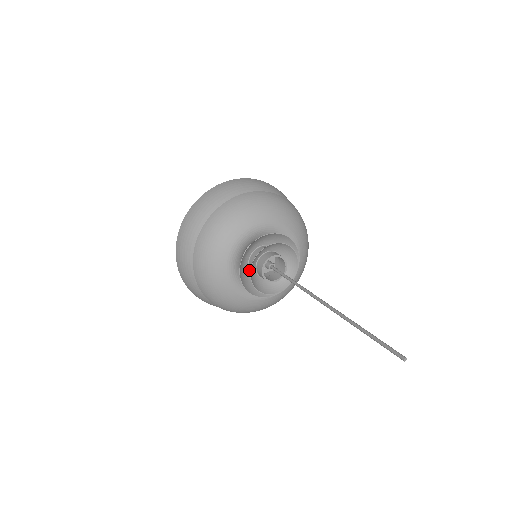
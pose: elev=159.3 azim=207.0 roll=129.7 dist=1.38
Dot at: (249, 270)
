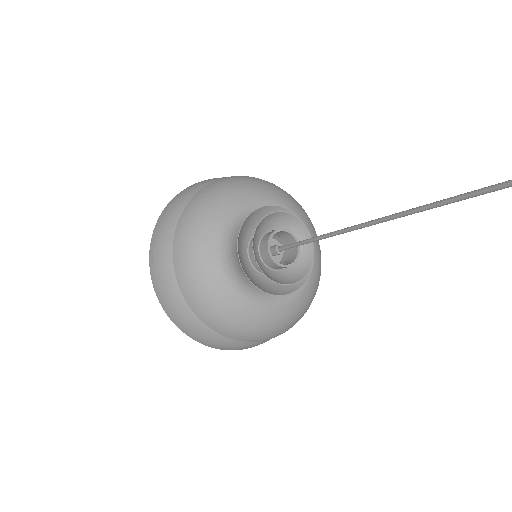
Dot at: (255, 270)
